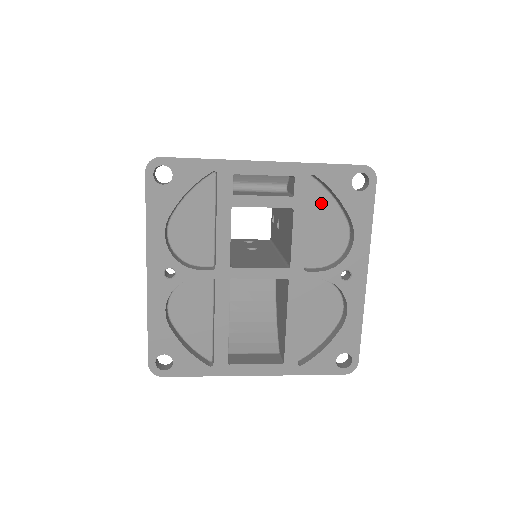
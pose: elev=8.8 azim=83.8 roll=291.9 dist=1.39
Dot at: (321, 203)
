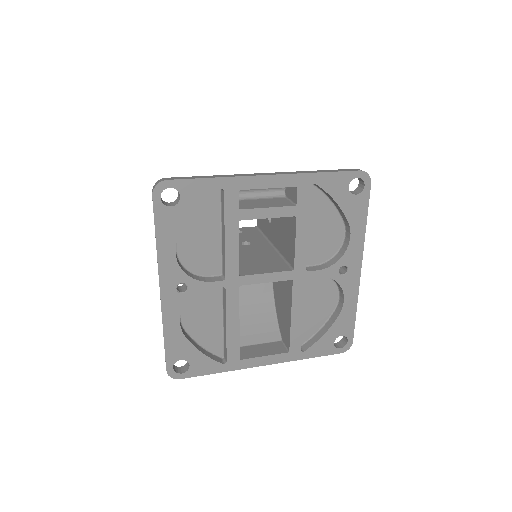
Dot at: (320, 207)
